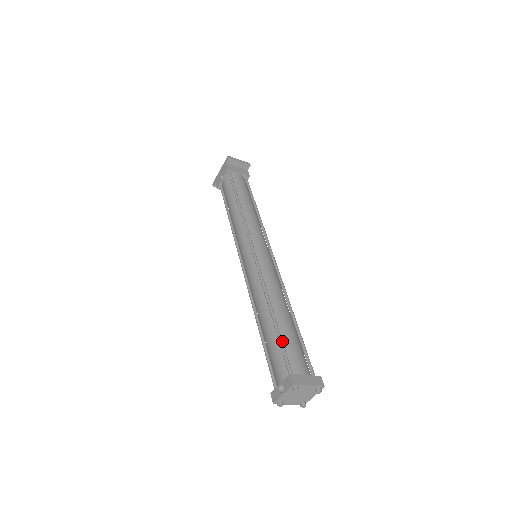
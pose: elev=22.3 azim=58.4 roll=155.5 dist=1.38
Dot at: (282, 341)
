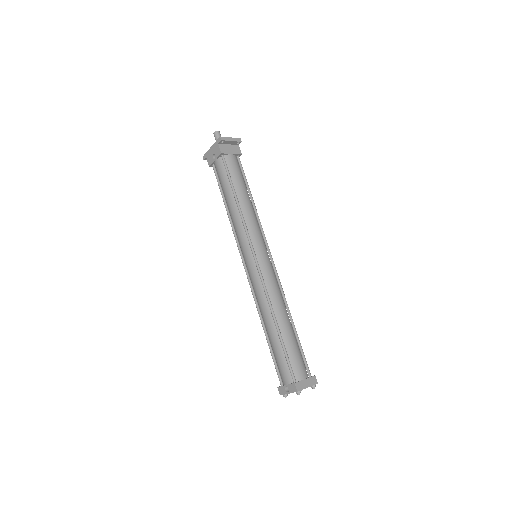
Dot at: (286, 352)
